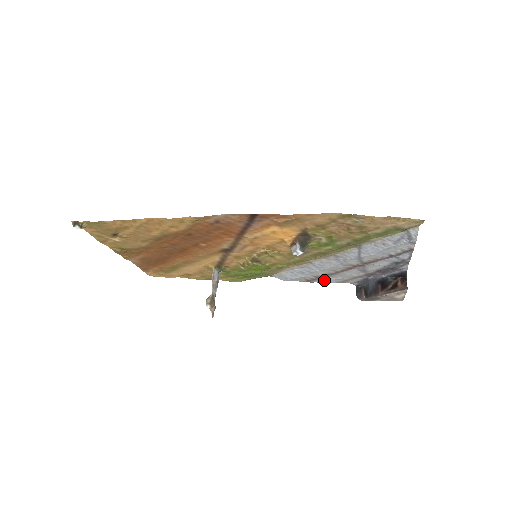
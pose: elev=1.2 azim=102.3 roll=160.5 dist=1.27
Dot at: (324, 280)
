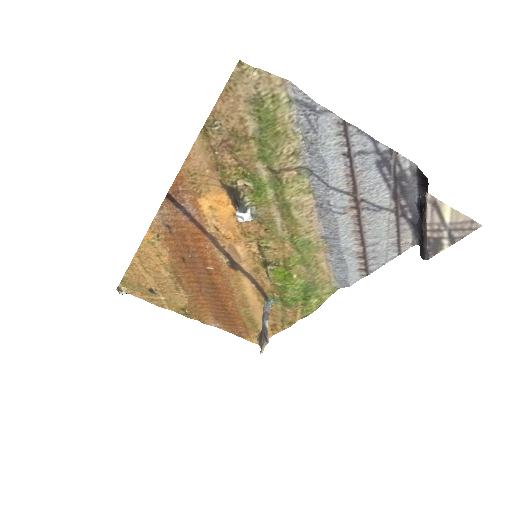
Dot at: (378, 259)
